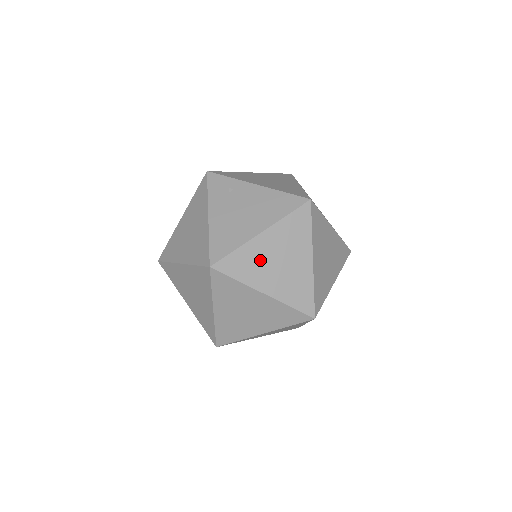
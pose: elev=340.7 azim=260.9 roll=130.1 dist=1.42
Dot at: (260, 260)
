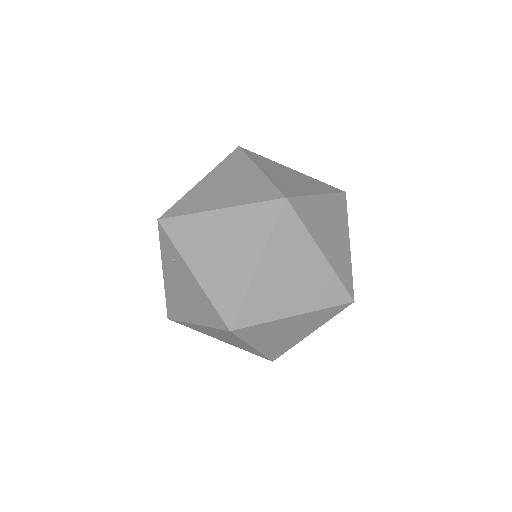
Dot at: (205, 331)
